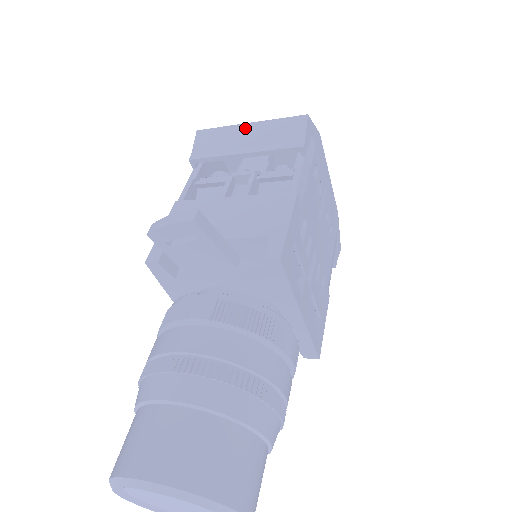
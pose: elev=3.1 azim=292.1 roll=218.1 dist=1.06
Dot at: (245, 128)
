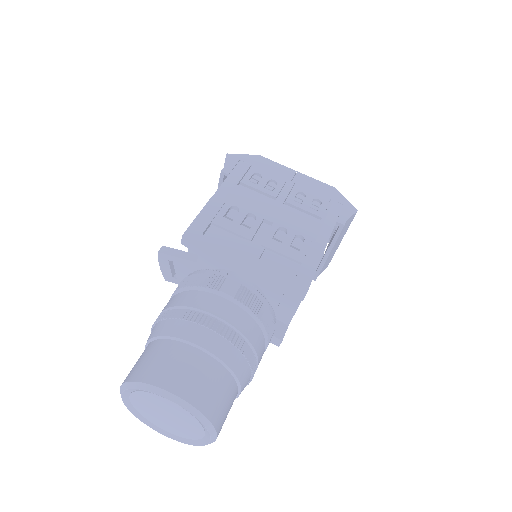
Dot at: occluded
